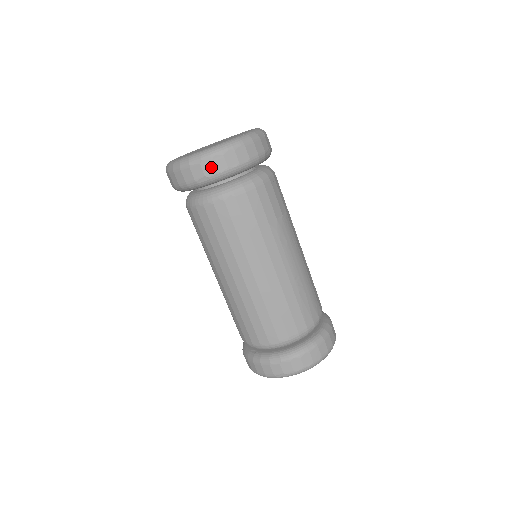
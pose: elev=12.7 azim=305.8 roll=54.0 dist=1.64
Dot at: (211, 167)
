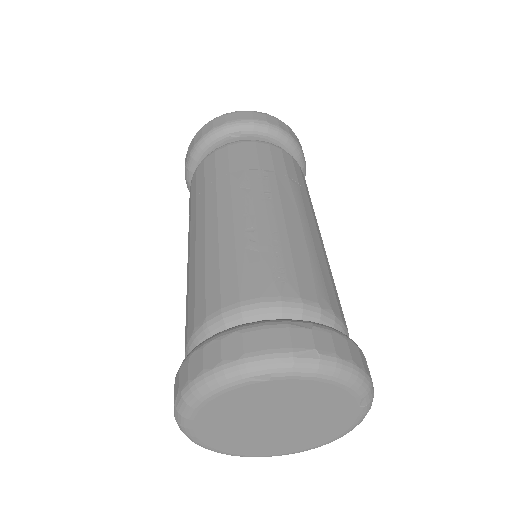
Dot at: (193, 144)
